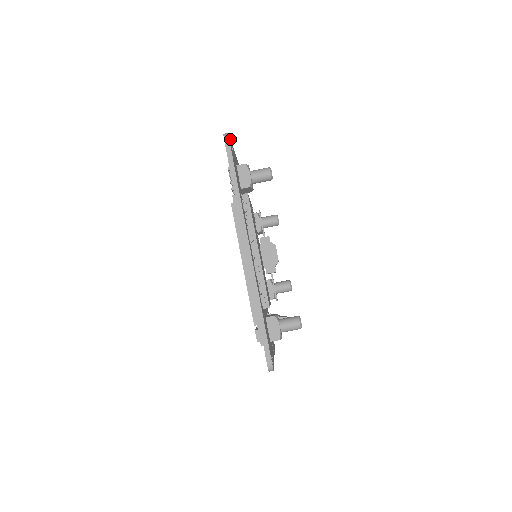
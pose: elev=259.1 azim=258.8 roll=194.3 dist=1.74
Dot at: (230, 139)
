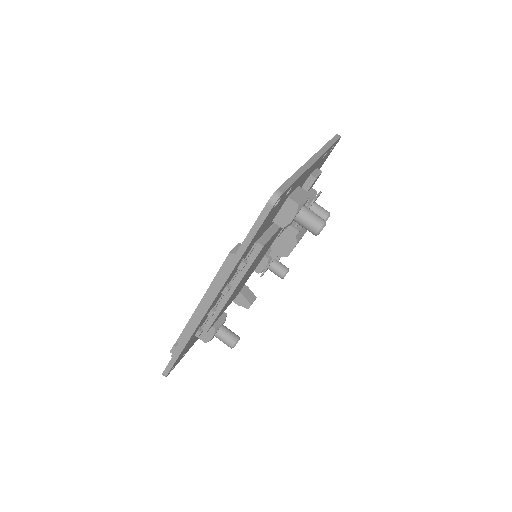
Dot at: (292, 184)
